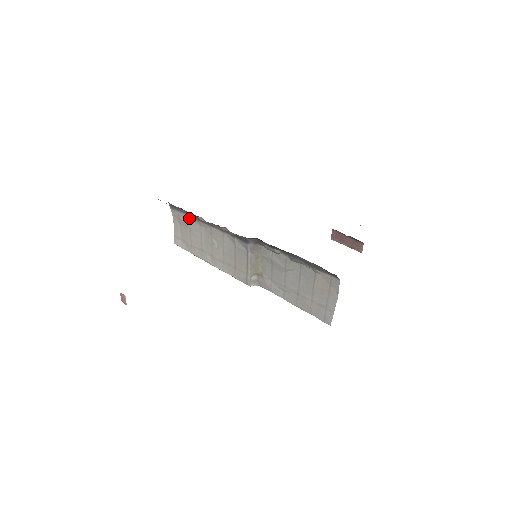
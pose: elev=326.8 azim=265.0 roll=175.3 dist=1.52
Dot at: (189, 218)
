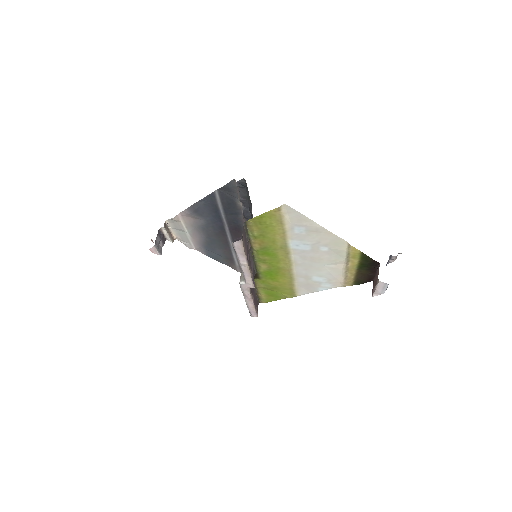
Dot at: occluded
